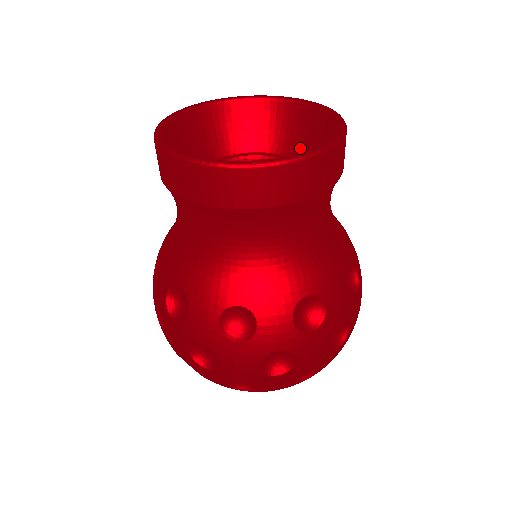
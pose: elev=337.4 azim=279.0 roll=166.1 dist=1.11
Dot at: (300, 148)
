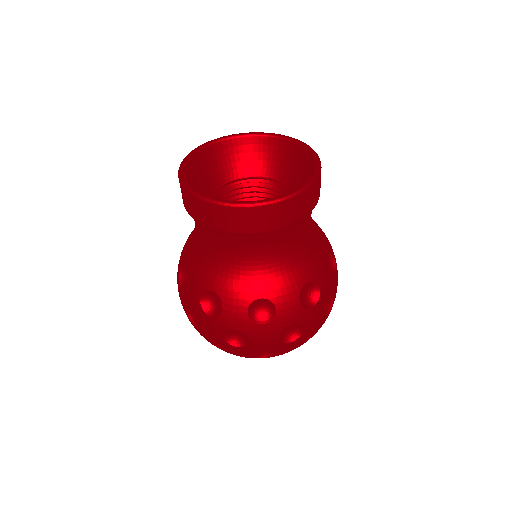
Dot at: (281, 171)
